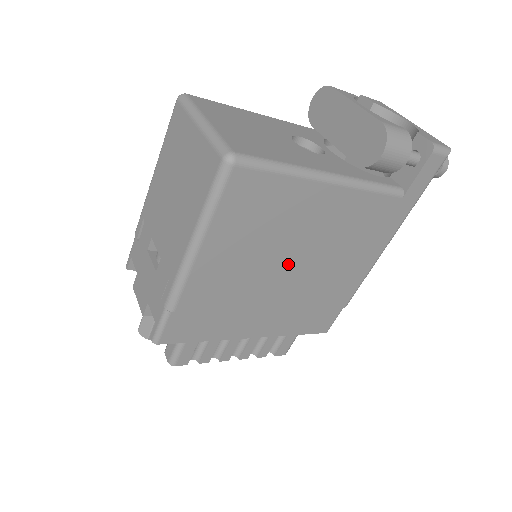
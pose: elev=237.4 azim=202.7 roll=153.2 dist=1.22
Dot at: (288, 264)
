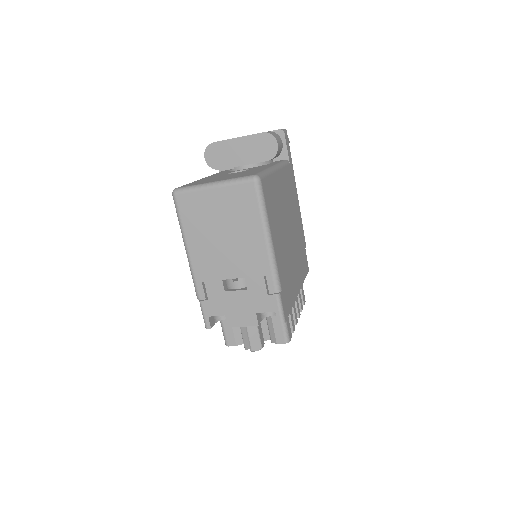
Dot at: (288, 229)
